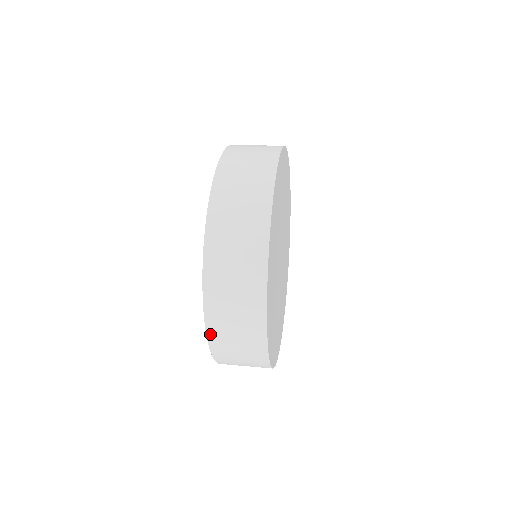
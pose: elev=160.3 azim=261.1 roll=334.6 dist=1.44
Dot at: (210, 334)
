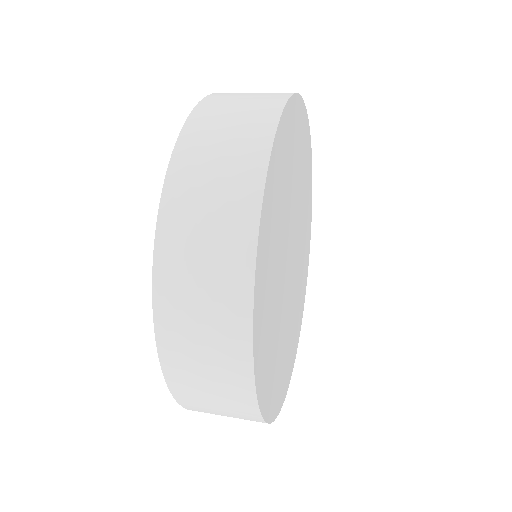
Dot at: (159, 315)
